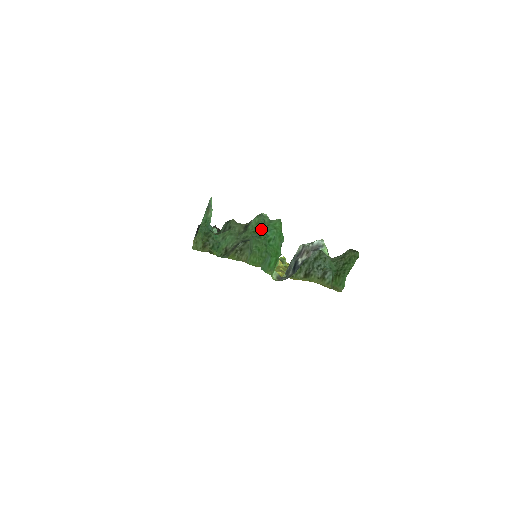
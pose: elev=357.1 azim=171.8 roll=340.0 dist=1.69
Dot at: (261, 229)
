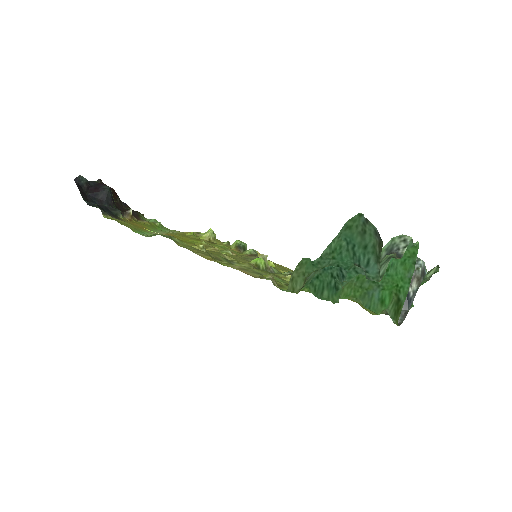
Dot at: occluded
